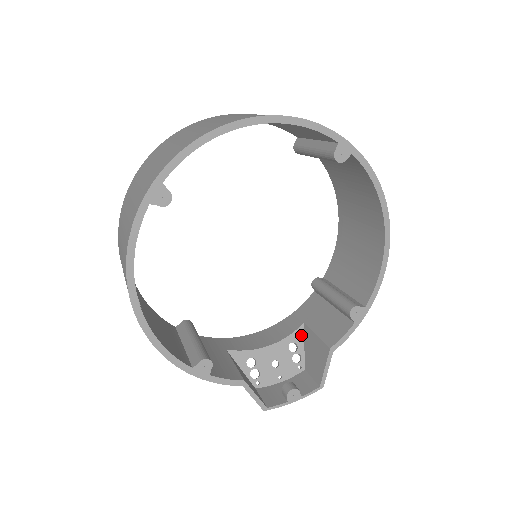
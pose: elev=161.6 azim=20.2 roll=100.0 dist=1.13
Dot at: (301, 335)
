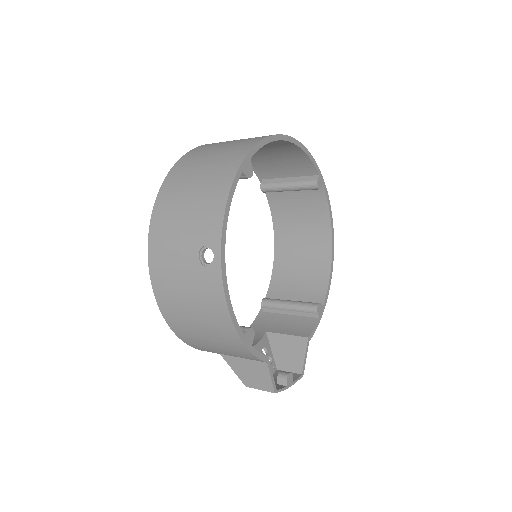
Dot at: (267, 341)
